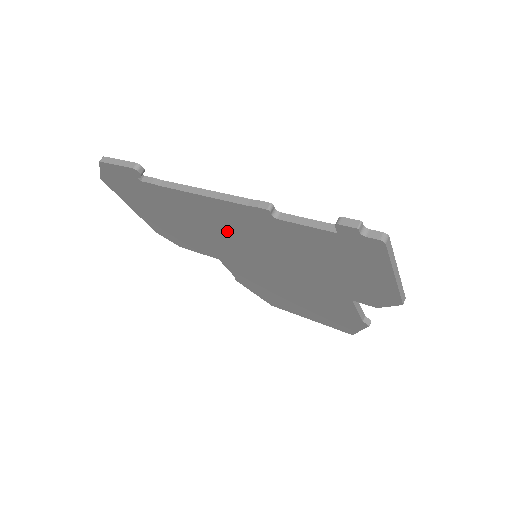
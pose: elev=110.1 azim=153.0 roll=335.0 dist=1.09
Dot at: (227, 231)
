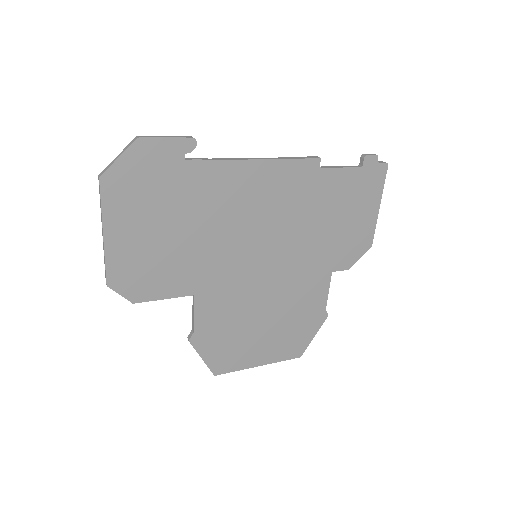
Dot at: (252, 215)
